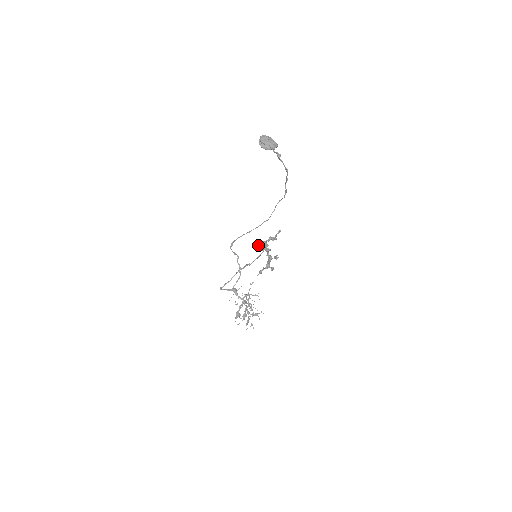
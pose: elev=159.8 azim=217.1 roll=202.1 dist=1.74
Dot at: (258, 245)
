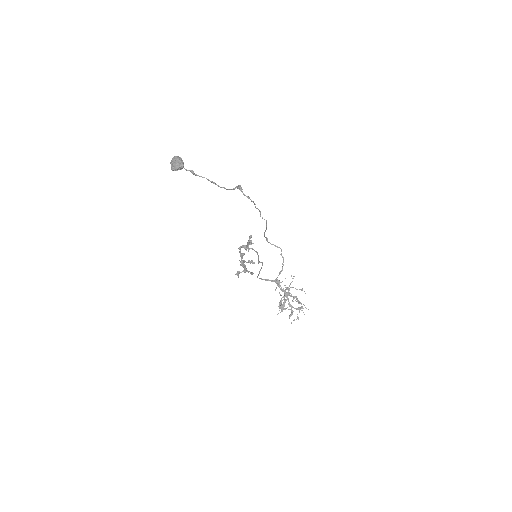
Dot at: (239, 248)
